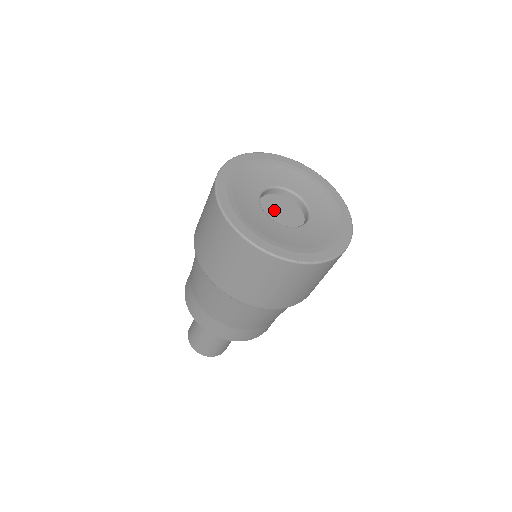
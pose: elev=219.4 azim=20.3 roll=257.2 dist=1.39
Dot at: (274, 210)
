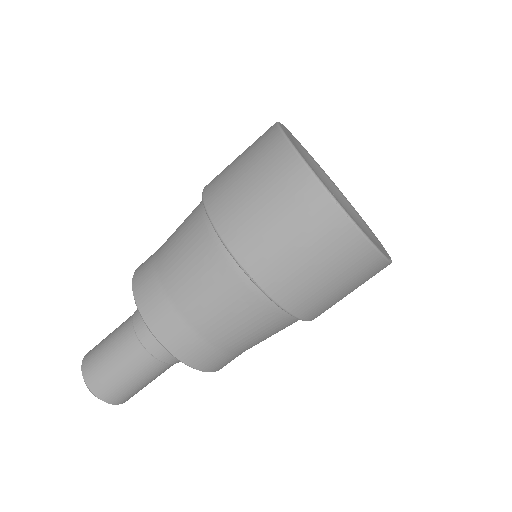
Dot at: occluded
